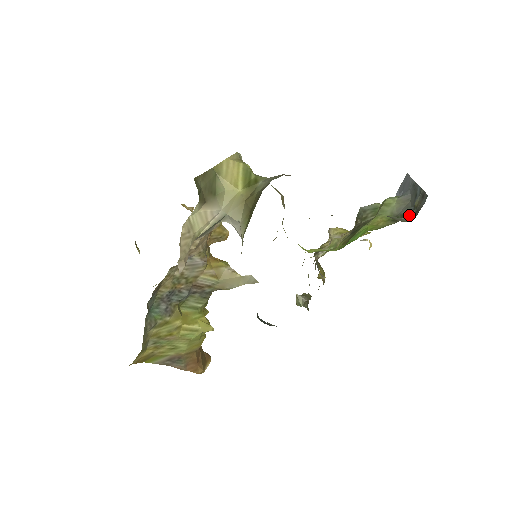
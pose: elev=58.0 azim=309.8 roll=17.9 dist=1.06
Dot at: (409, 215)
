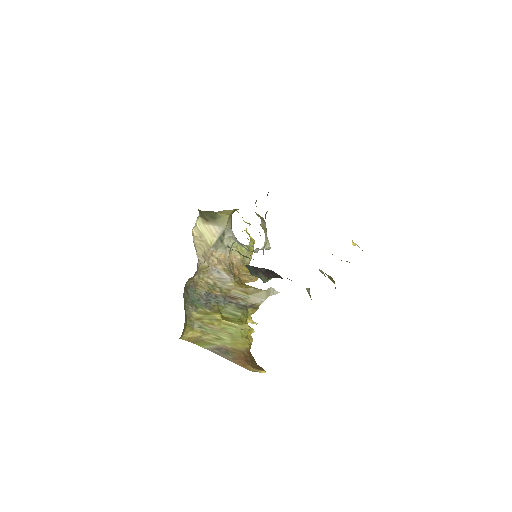
Dot at: occluded
